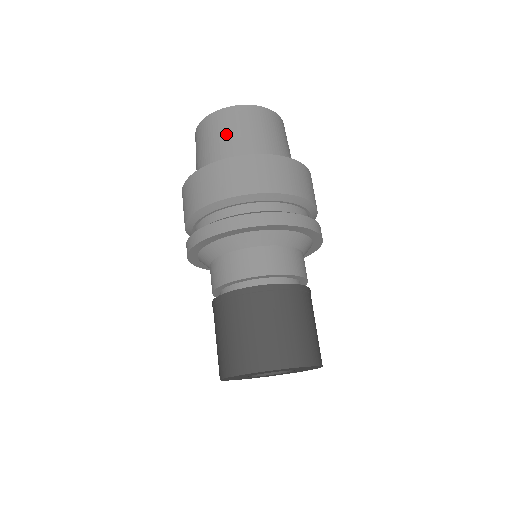
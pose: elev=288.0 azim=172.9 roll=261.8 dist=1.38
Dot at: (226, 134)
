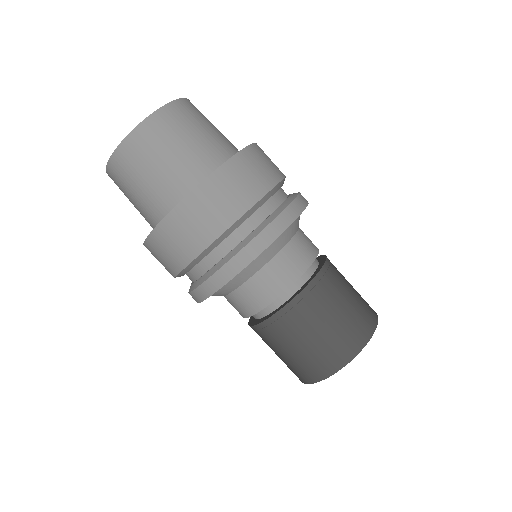
Dot at: (141, 179)
